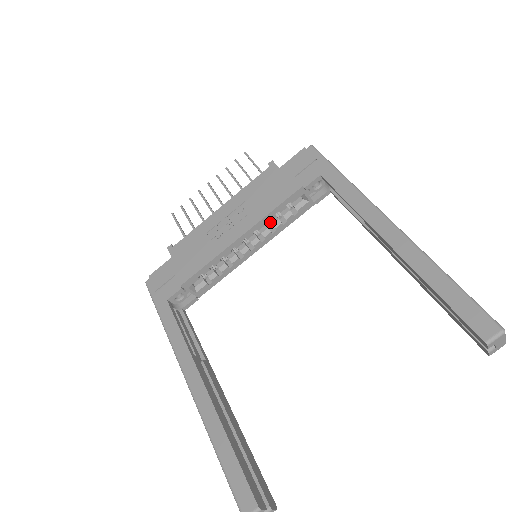
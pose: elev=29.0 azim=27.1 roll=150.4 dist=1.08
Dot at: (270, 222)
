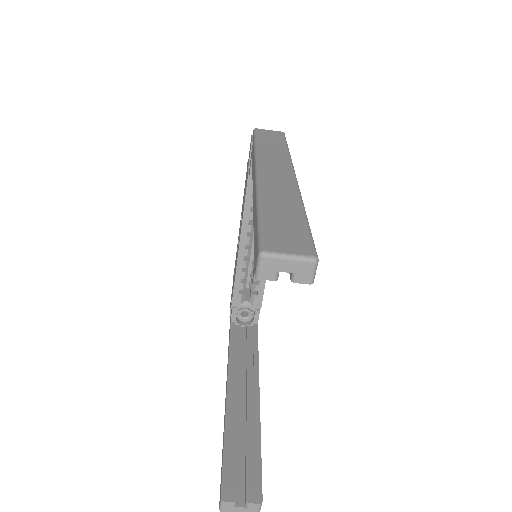
Dot at: occluded
